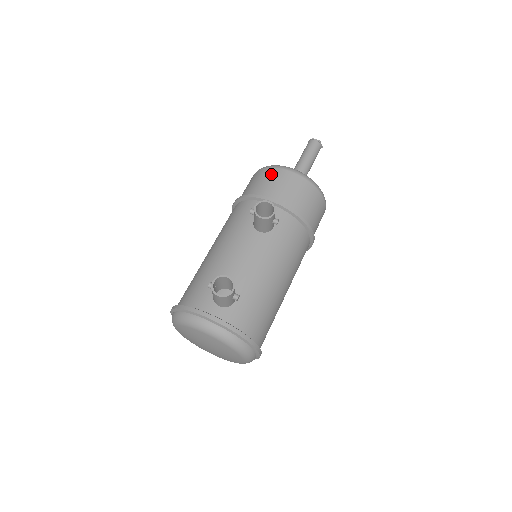
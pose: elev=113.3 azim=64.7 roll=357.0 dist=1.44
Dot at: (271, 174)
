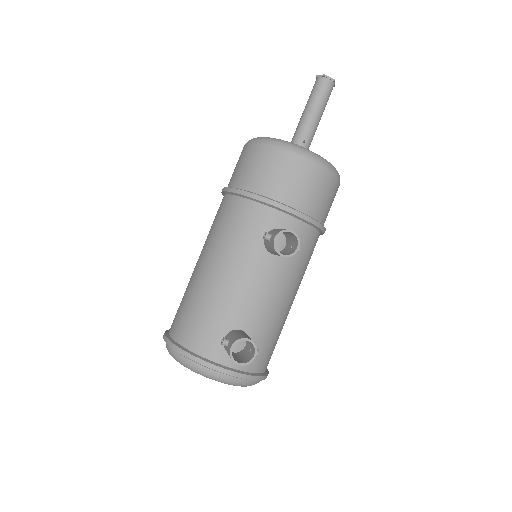
Dot at: (282, 162)
